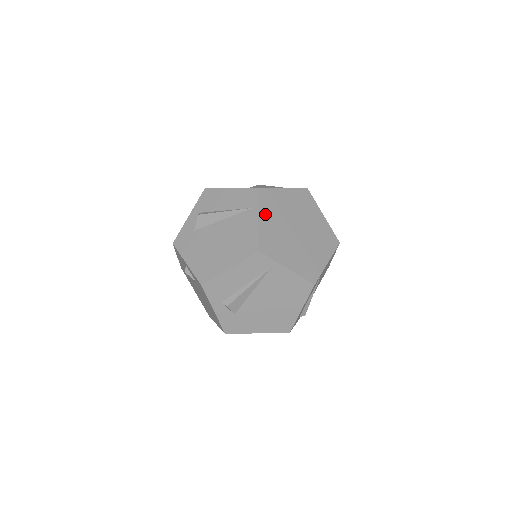
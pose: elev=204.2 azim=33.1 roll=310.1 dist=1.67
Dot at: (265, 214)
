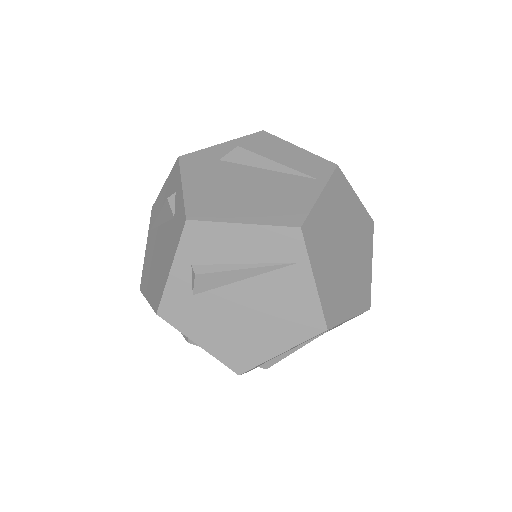
Dot at: (318, 264)
